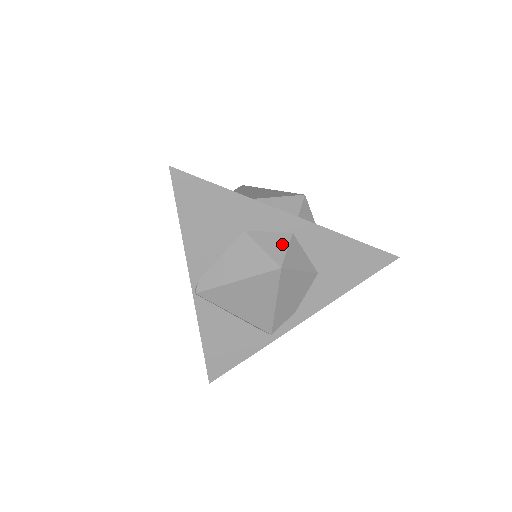
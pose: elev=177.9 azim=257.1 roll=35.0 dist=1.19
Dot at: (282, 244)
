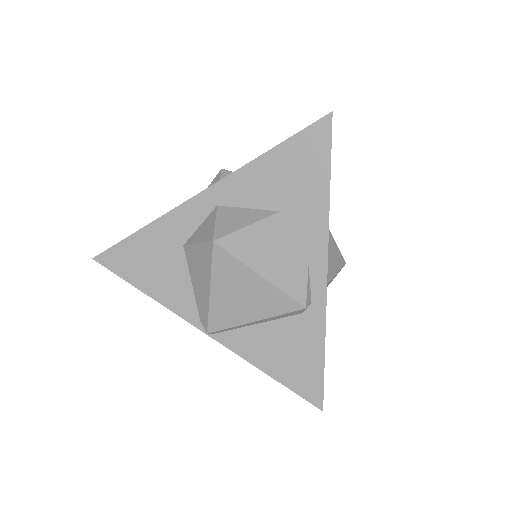
Dot at: (210, 223)
